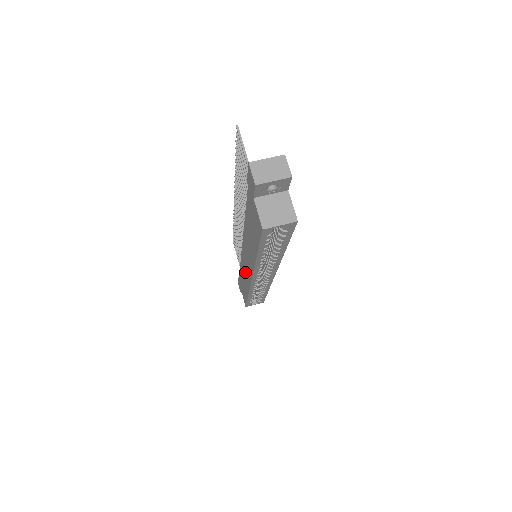
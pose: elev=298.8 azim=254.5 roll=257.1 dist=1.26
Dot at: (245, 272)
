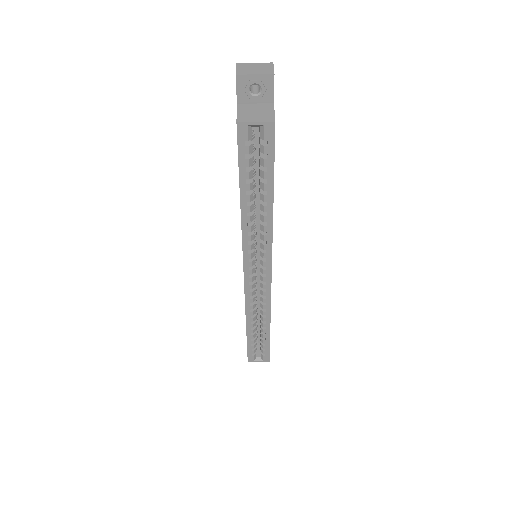
Dot at: occluded
